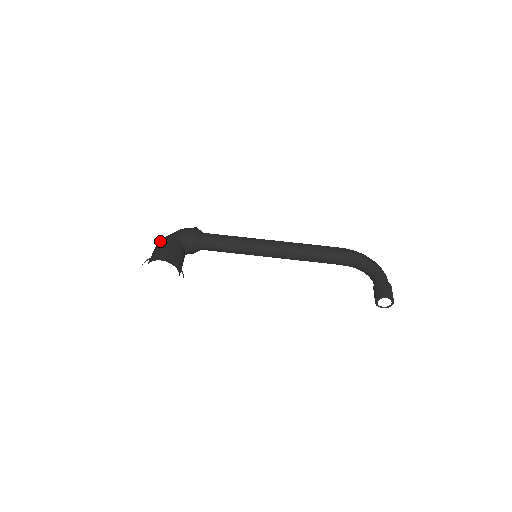
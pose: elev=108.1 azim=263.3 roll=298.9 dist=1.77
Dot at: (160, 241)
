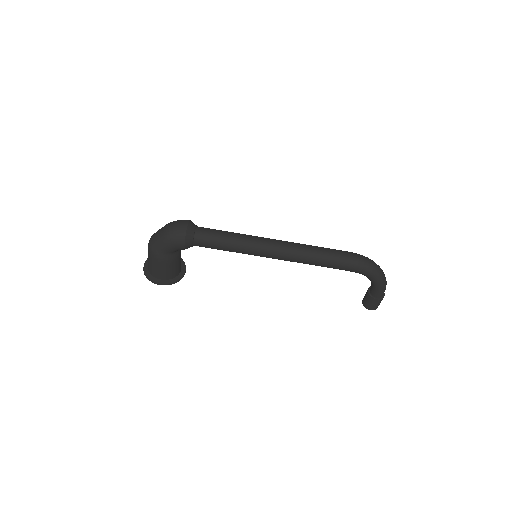
Dot at: (151, 255)
